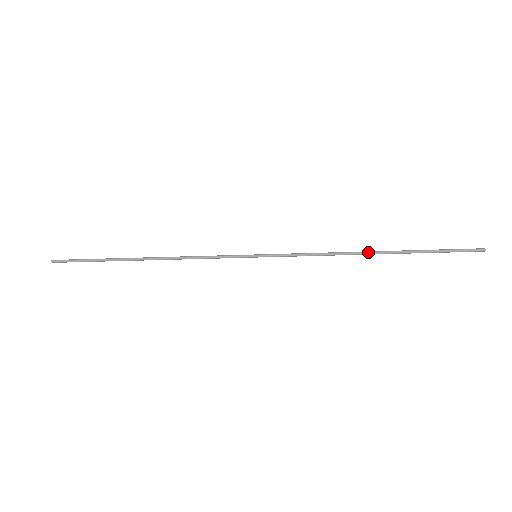
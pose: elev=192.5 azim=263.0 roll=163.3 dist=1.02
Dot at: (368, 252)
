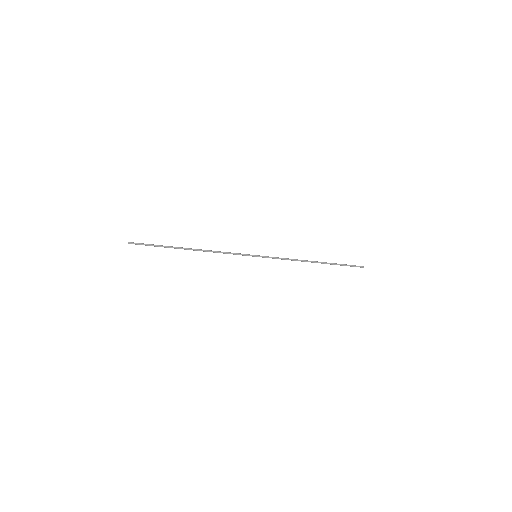
Dot at: (313, 261)
